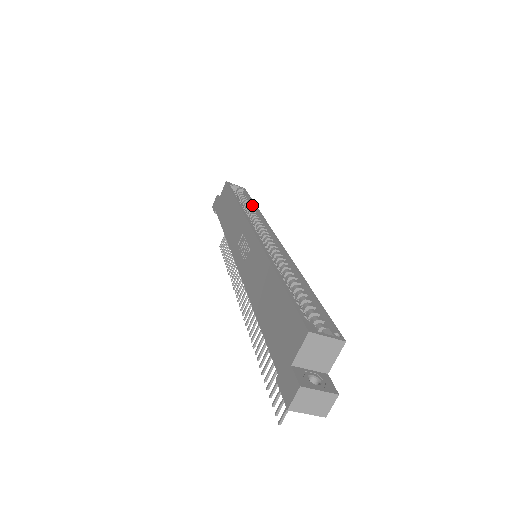
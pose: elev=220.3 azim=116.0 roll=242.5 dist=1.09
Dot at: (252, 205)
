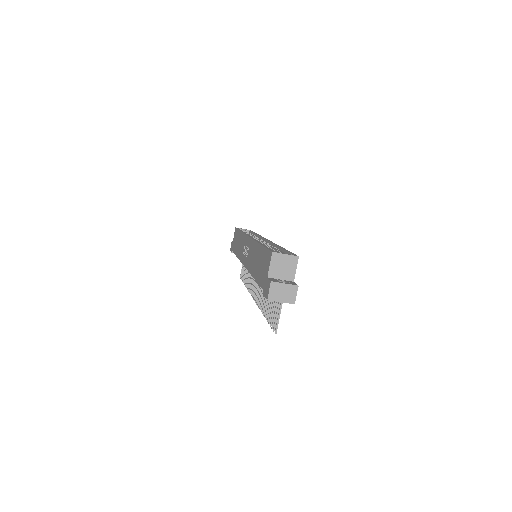
Dot at: (254, 234)
